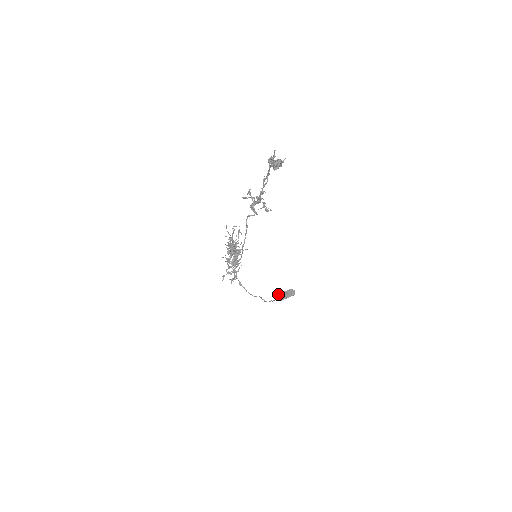
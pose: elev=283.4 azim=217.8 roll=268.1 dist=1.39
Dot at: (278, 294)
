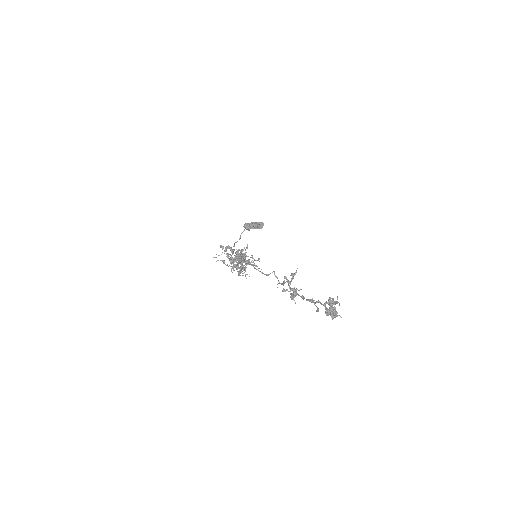
Dot at: (250, 223)
